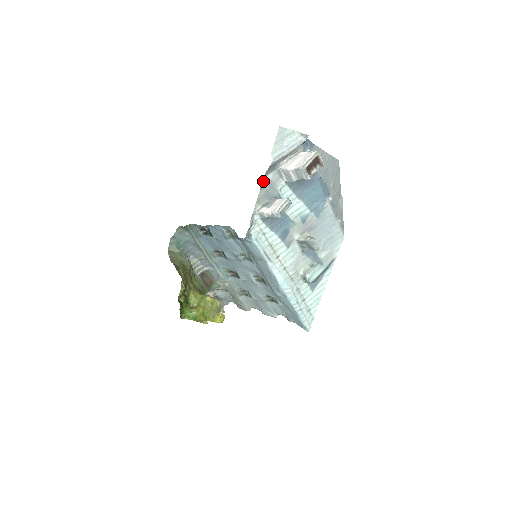
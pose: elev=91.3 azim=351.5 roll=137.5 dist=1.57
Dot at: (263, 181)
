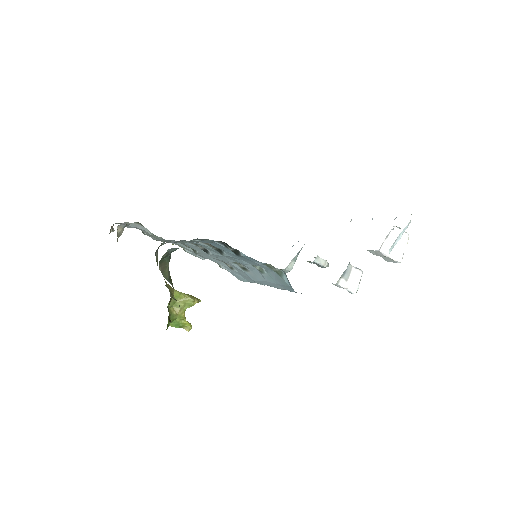
Dot at: occluded
